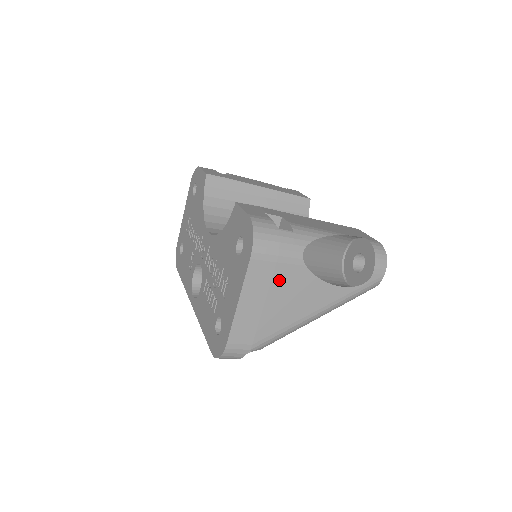
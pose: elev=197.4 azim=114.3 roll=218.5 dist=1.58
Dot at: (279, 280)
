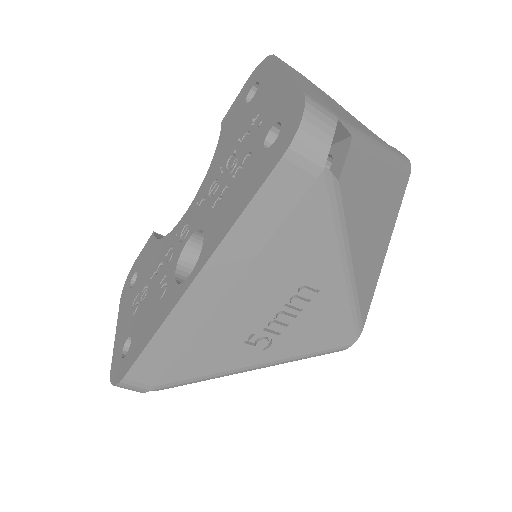
Dot at: (316, 88)
